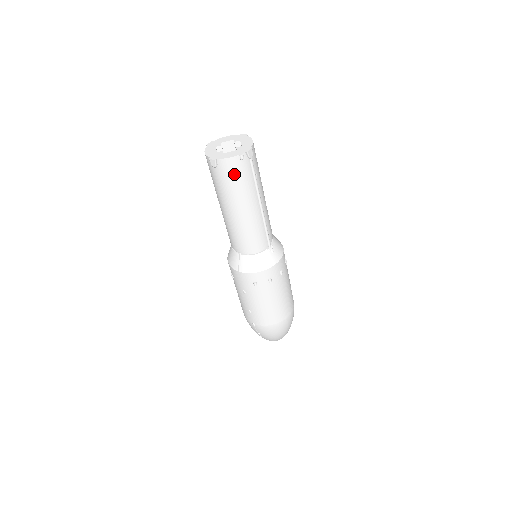
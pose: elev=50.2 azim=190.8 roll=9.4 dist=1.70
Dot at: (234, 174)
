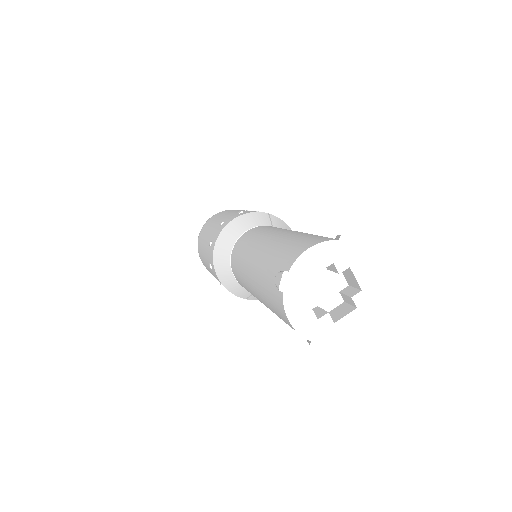
Dot at: occluded
